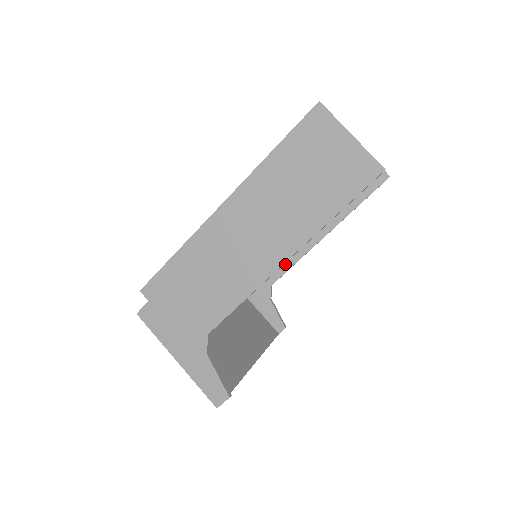
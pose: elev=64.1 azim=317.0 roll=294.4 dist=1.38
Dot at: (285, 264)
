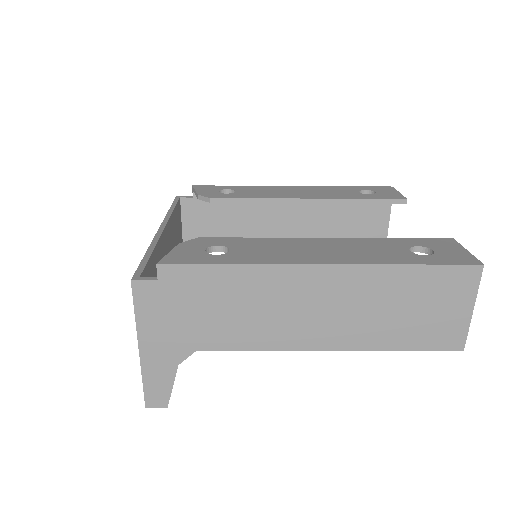
Dot at: occluded
